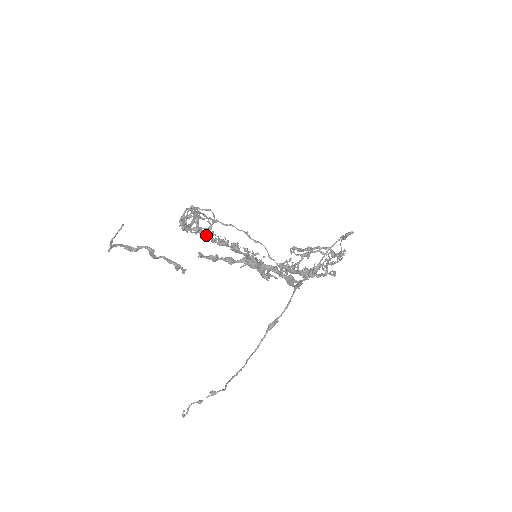
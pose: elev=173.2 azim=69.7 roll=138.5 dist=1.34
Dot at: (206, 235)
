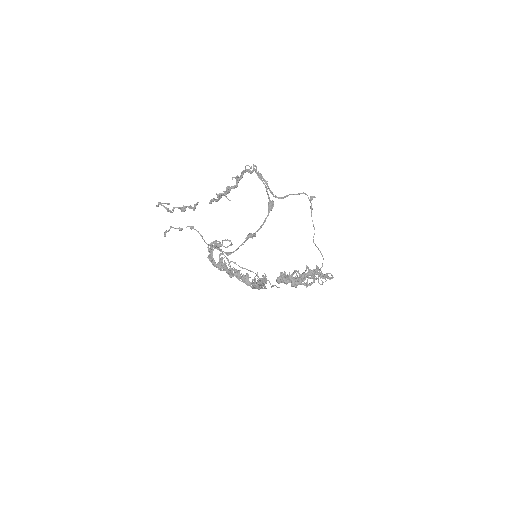
Dot at: (225, 269)
